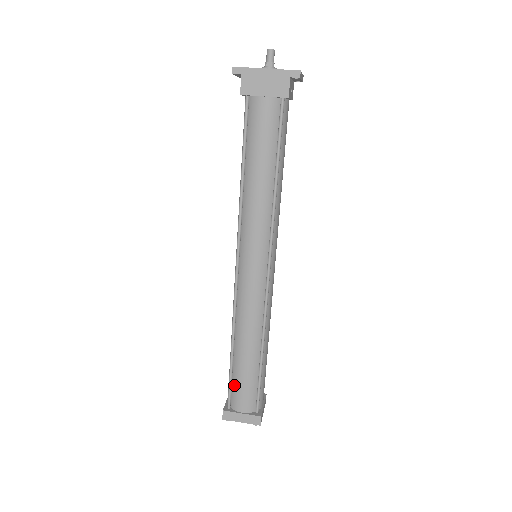
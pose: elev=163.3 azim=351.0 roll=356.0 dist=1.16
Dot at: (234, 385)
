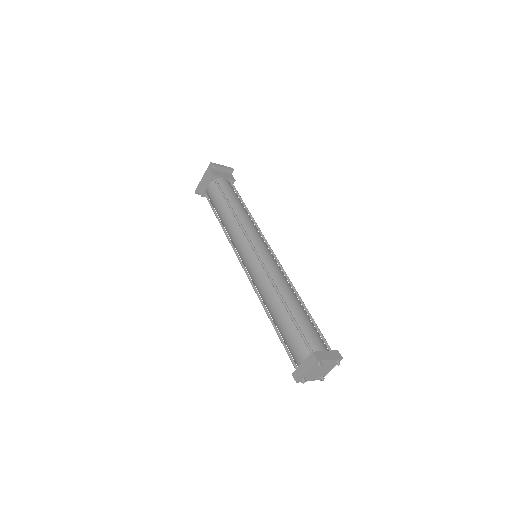
Dot at: (287, 346)
